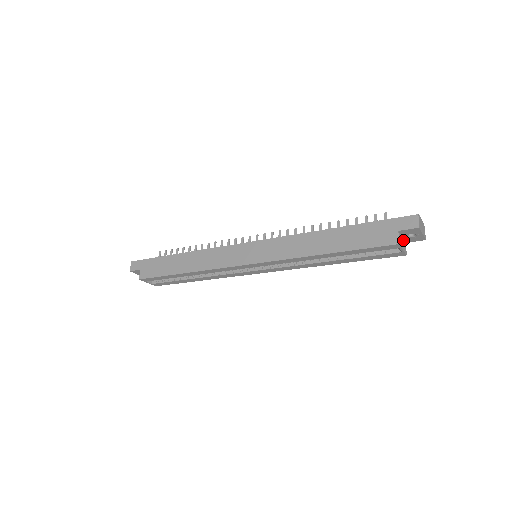
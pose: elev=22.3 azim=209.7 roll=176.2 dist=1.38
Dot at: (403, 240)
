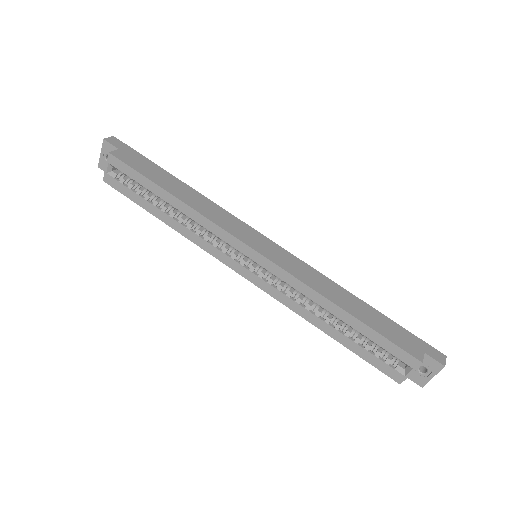
Dot at: occluded
